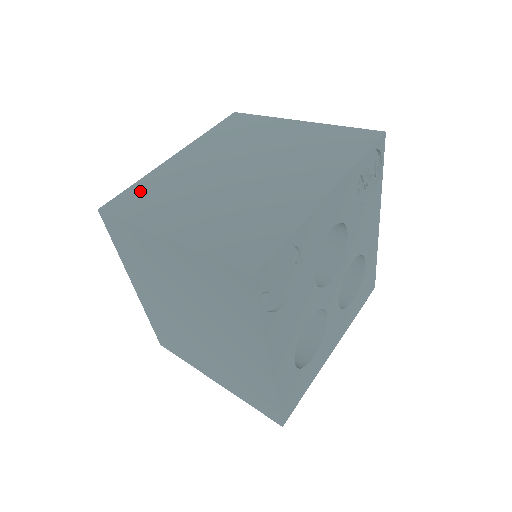
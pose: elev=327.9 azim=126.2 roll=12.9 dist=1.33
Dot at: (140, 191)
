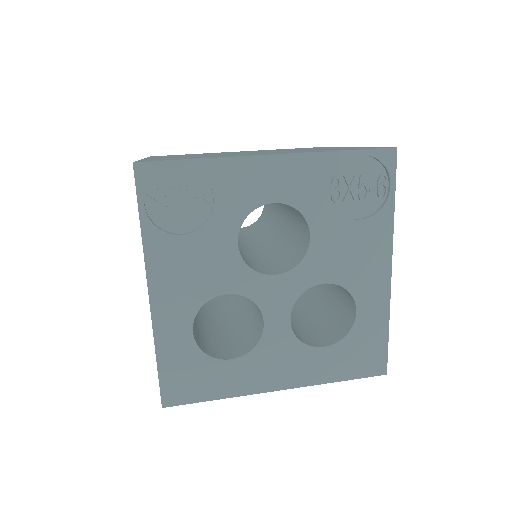
Dot at: occluded
